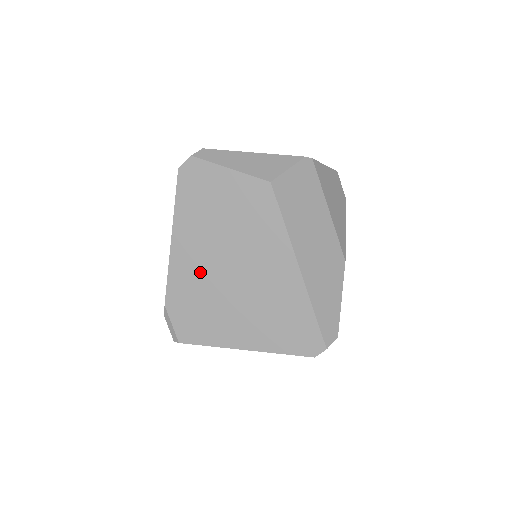
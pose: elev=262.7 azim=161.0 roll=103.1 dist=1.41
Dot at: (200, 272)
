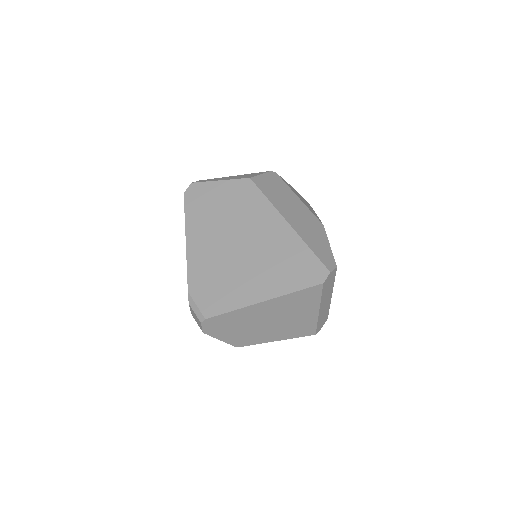
Dot at: (212, 254)
